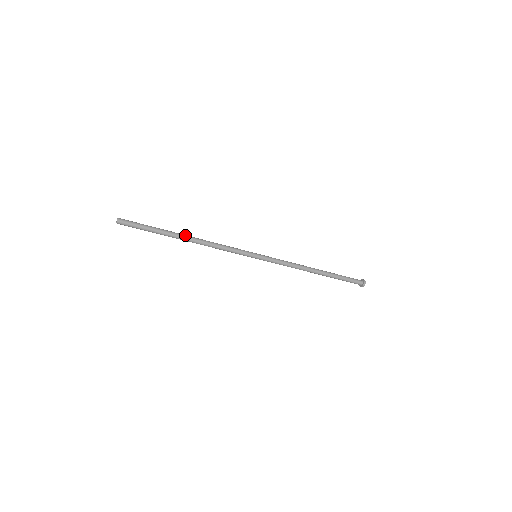
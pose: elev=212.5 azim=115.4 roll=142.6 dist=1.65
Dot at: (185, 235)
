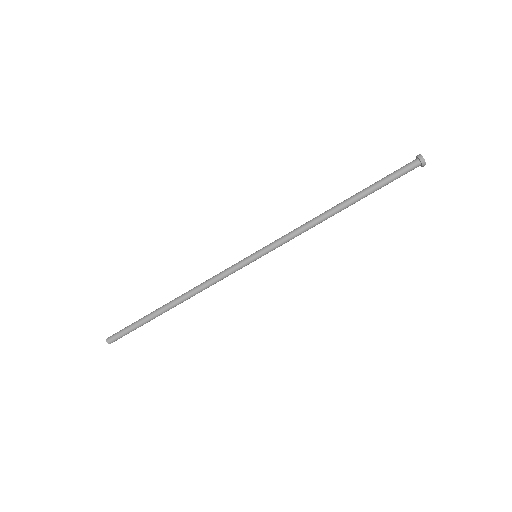
Dot at: (170, 301)
